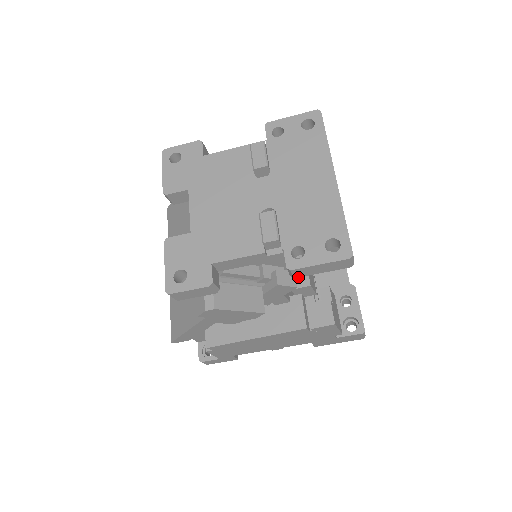
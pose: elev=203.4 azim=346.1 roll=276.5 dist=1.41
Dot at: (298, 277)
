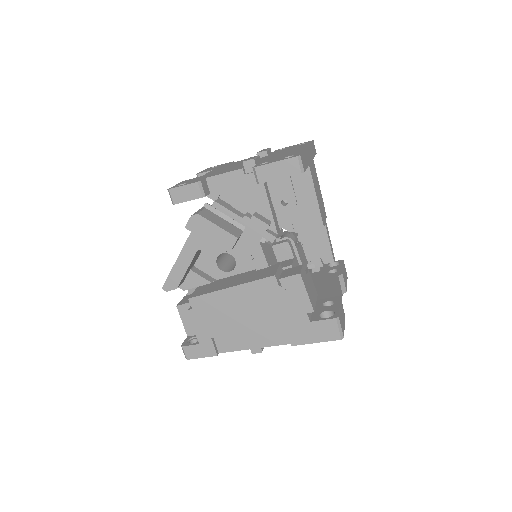
Dot at: occluded
